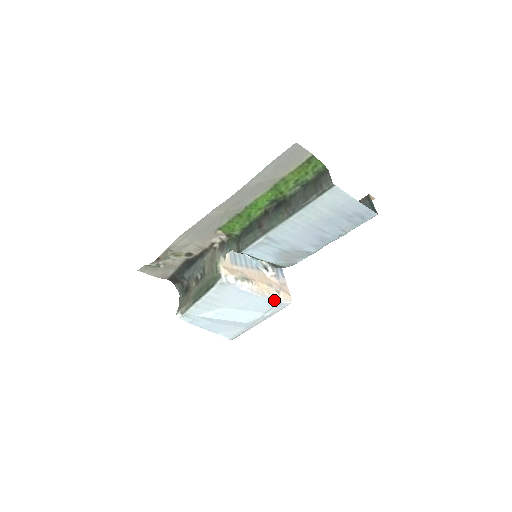
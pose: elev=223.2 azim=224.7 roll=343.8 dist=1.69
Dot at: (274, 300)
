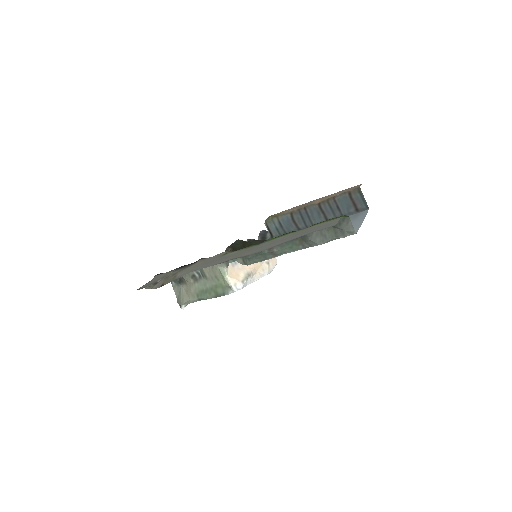
Dot at: occluded
